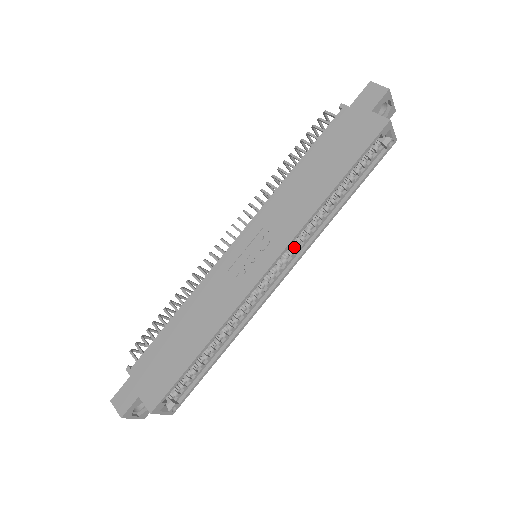
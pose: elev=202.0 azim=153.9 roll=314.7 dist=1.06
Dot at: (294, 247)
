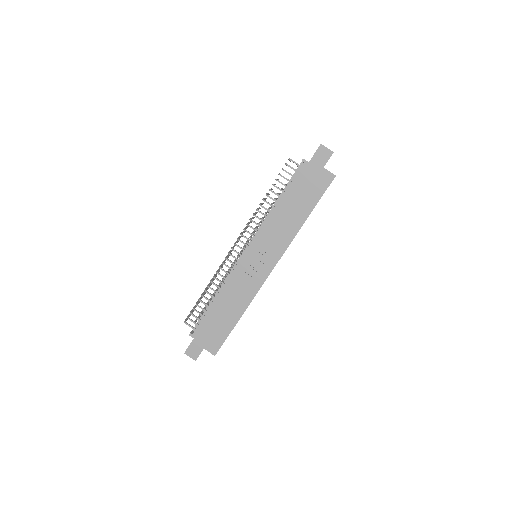
Dot at: occluded
